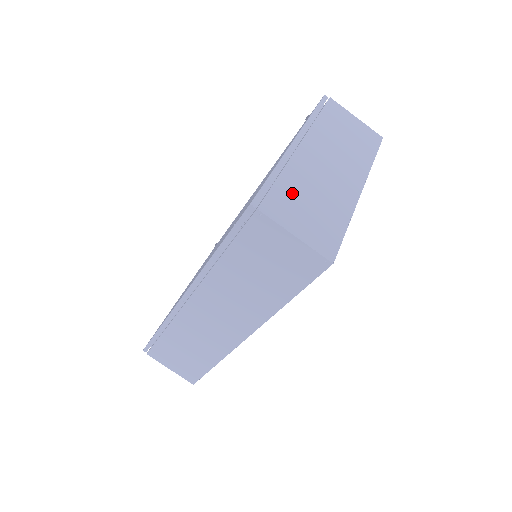
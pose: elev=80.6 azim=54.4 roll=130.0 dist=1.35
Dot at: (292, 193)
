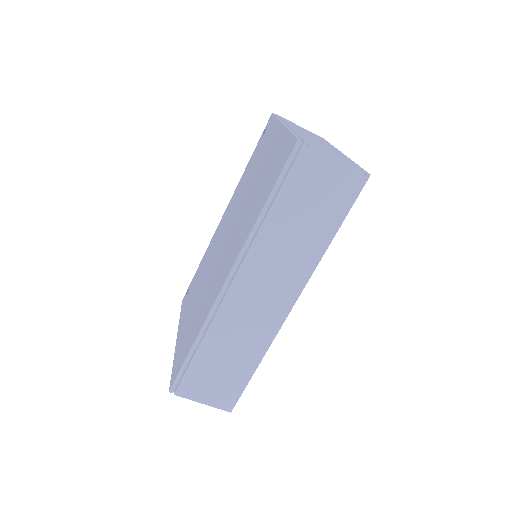
Dot at: (312, 142)
